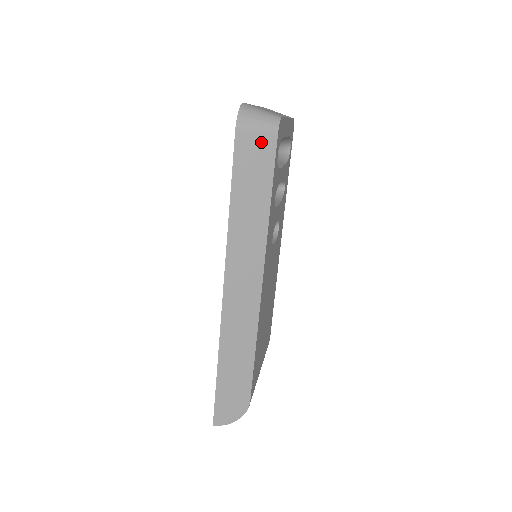
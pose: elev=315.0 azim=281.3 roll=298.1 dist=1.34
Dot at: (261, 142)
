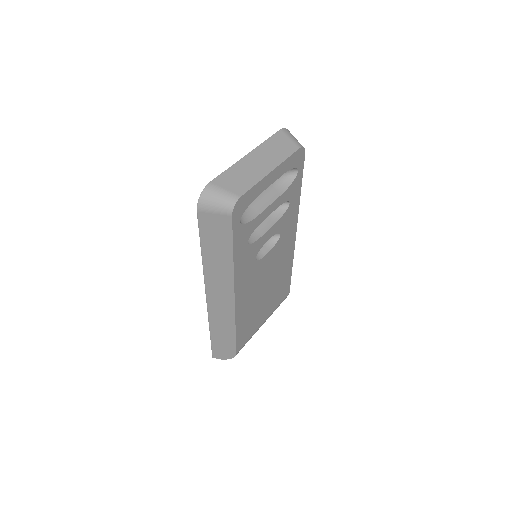
Dot at: (219, 219)
